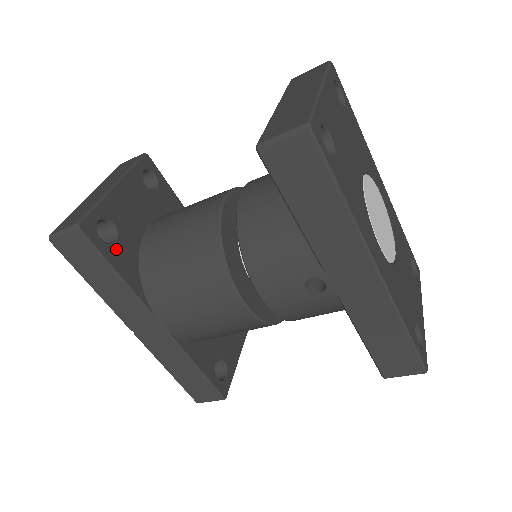
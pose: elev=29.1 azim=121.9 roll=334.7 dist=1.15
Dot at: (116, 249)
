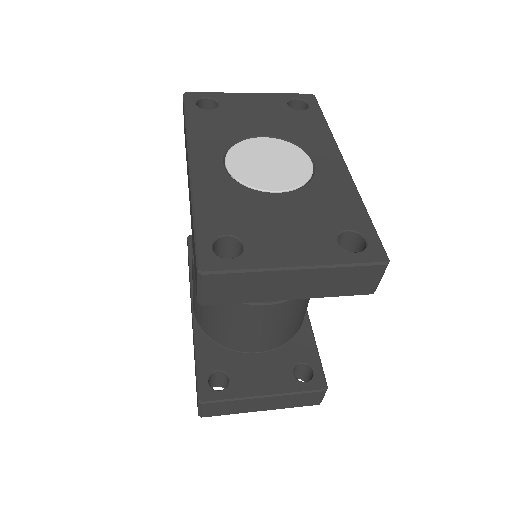
Dot at: occluded
